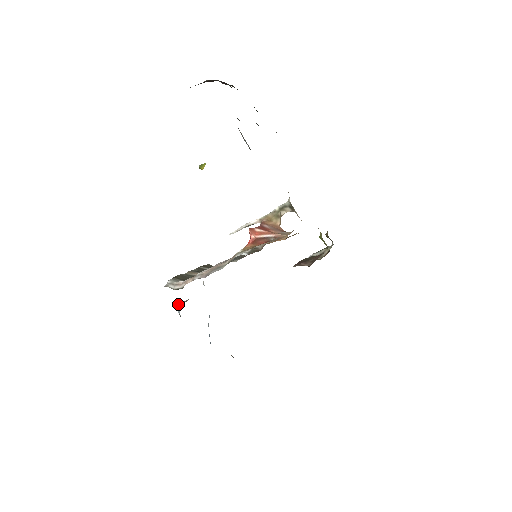
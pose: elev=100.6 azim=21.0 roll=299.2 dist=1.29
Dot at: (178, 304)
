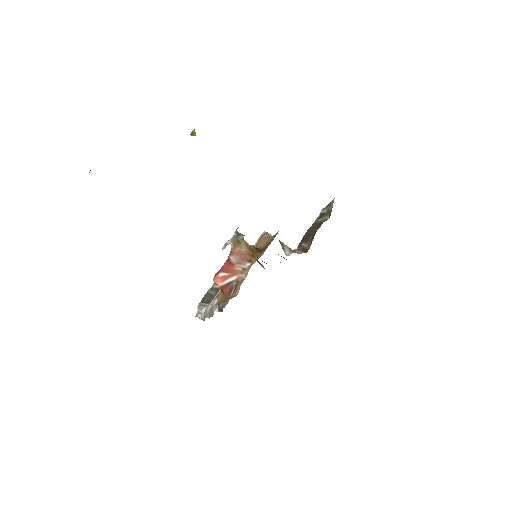
Dot at: occluded
